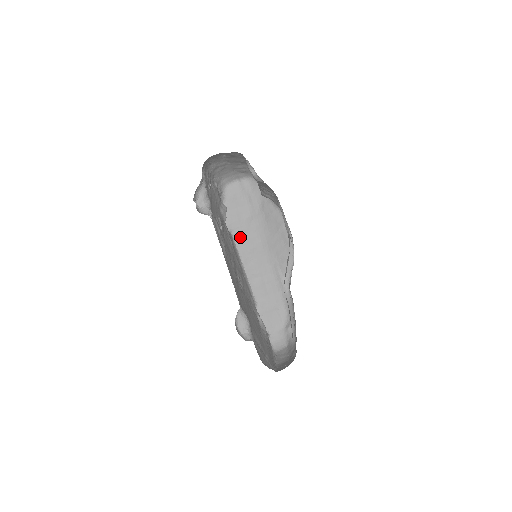
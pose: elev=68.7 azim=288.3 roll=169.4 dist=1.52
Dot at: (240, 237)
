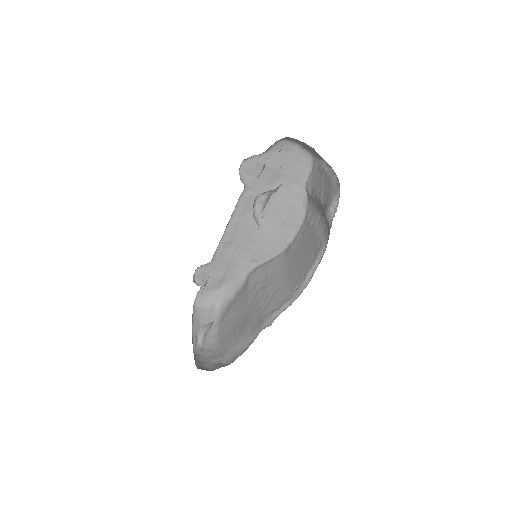
Dot at: (249, 196)
